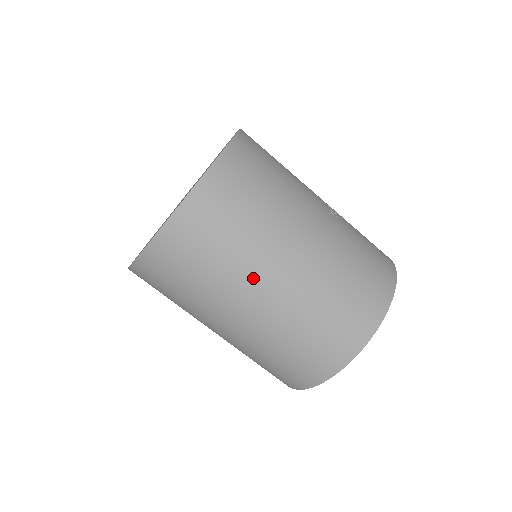
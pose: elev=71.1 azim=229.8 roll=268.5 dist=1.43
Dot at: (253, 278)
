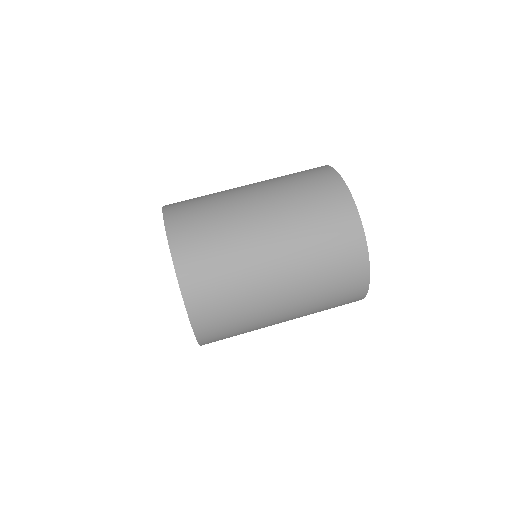
Dot at: (243, 211)
